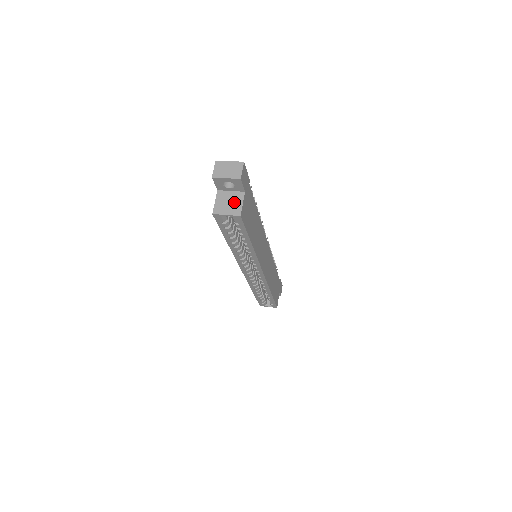
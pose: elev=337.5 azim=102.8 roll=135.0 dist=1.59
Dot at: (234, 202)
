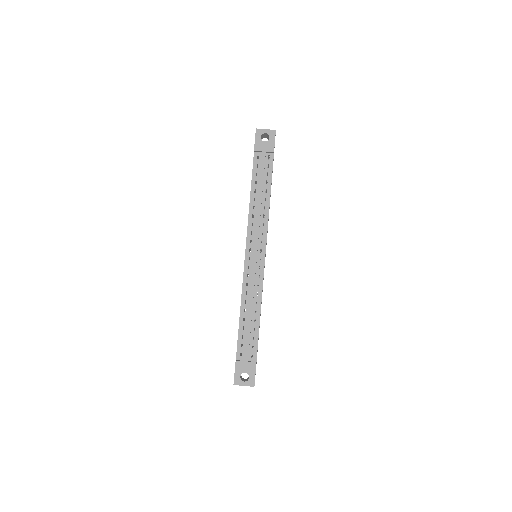
Dot at: occluded
